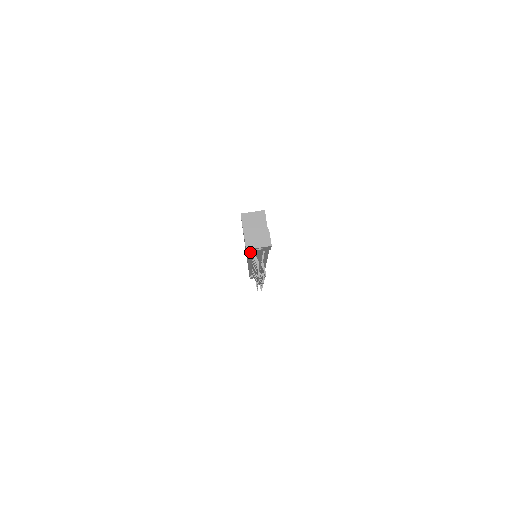
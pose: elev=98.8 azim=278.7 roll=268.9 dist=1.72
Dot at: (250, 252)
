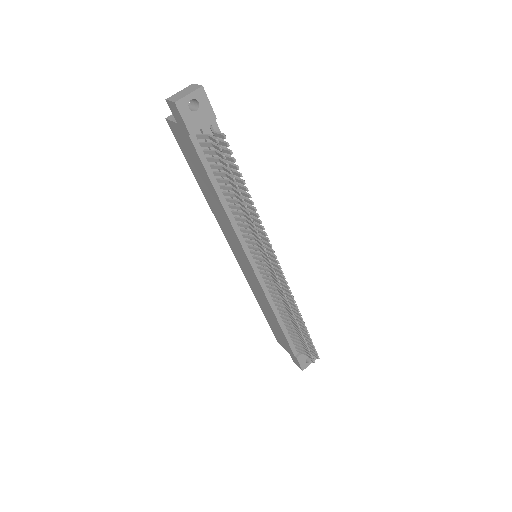
Dot at: (192, 128)
